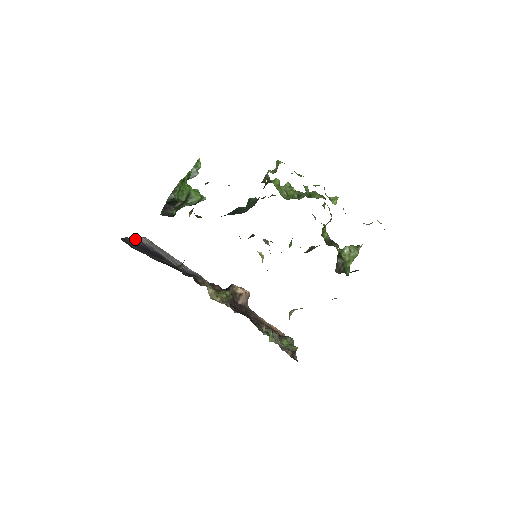
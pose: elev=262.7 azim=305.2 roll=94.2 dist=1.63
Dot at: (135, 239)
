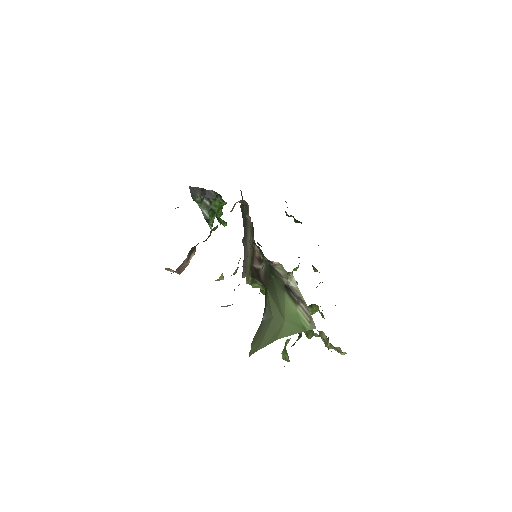
Dot at: occluded
